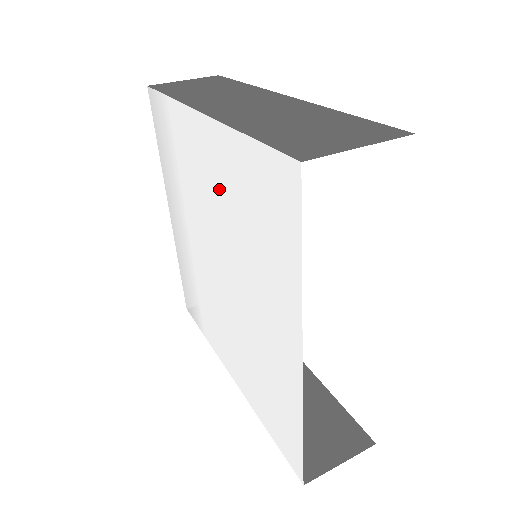
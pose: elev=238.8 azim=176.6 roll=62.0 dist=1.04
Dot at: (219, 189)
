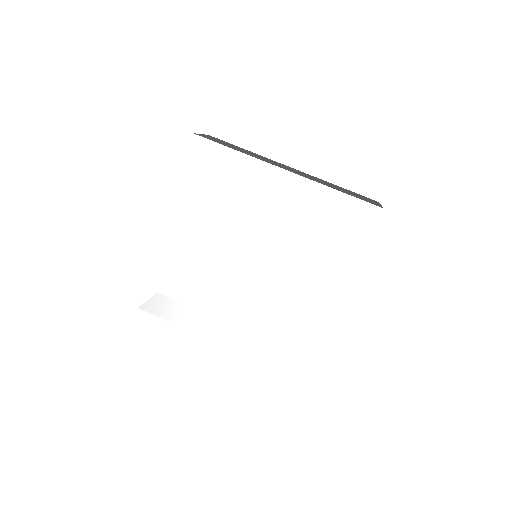
Dot at: (288, 213)
